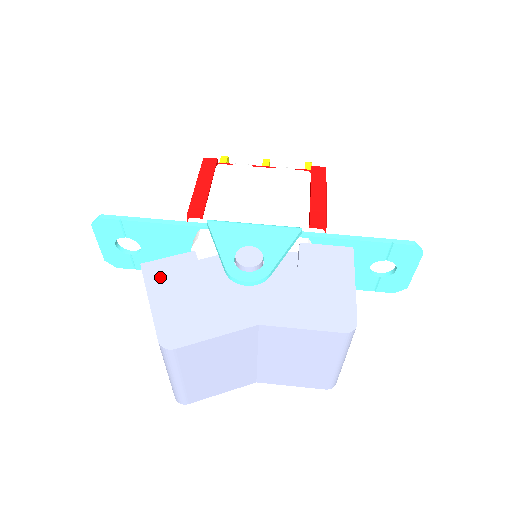
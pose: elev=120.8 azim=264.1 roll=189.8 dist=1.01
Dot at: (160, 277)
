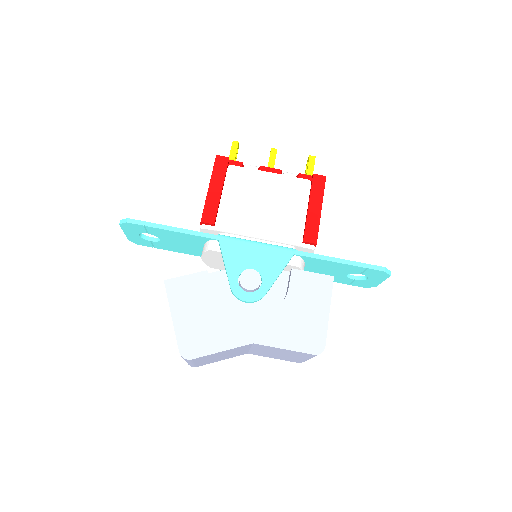
Dot at: (180, 295)
